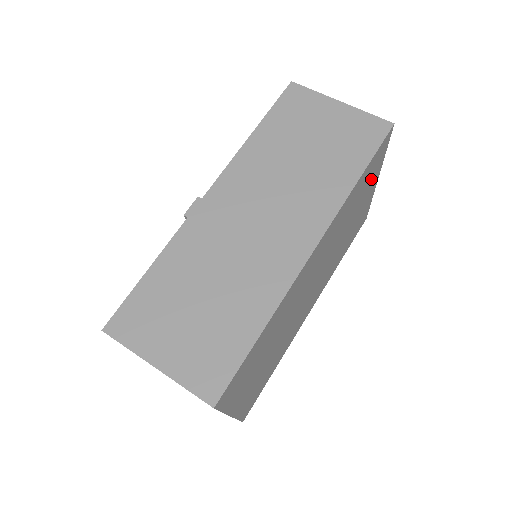
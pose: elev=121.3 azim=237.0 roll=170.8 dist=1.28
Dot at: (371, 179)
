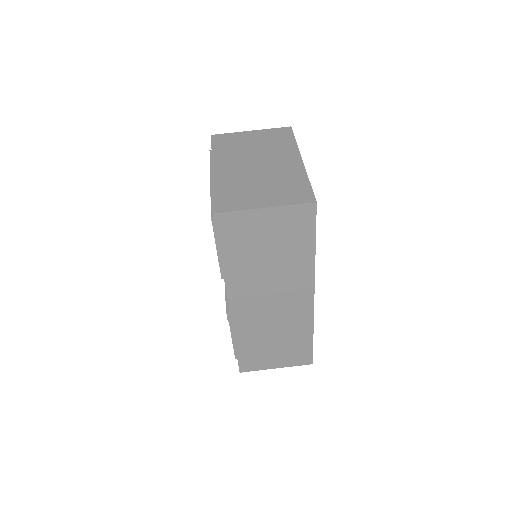
Dot at: occluded
